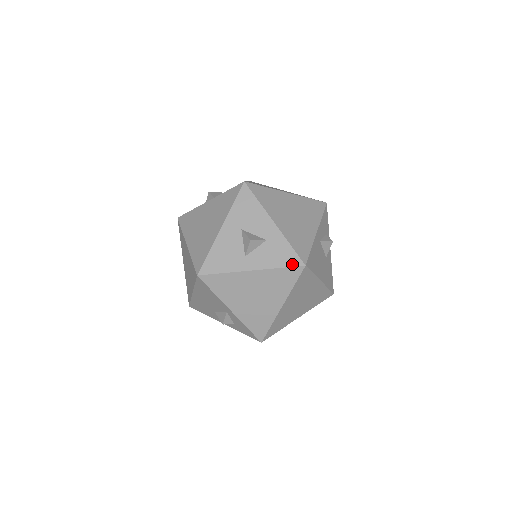
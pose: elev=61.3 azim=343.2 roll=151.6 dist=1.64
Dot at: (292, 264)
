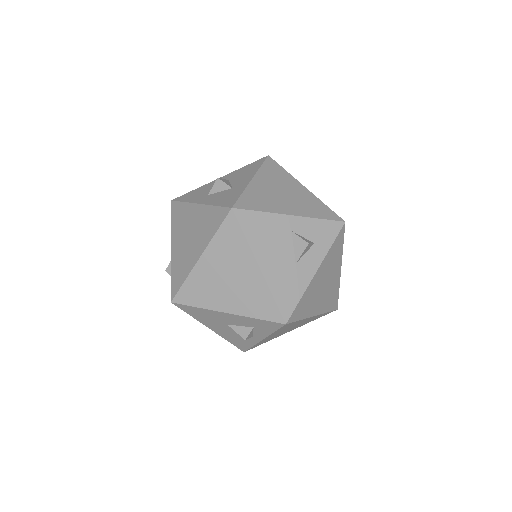
Dot at: (225, 205)
